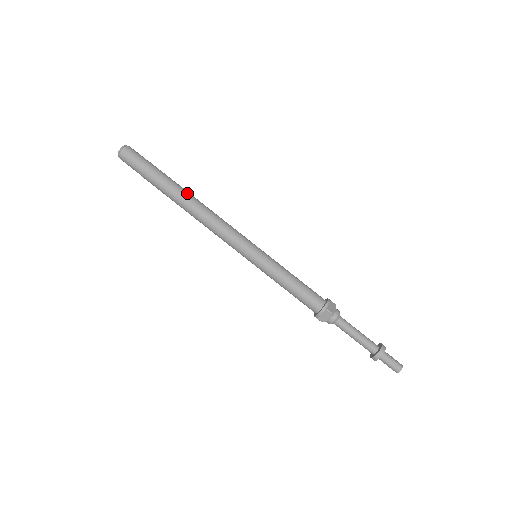
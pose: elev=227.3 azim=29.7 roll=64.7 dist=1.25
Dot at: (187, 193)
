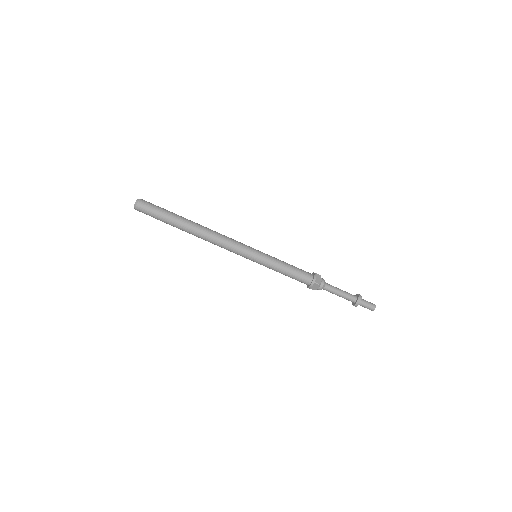
Dot at: (194, 224)
